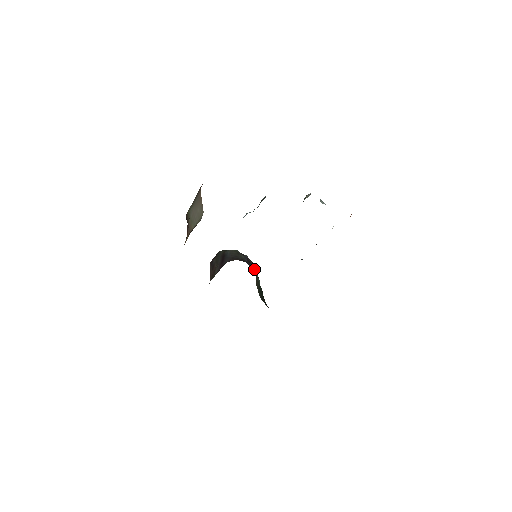
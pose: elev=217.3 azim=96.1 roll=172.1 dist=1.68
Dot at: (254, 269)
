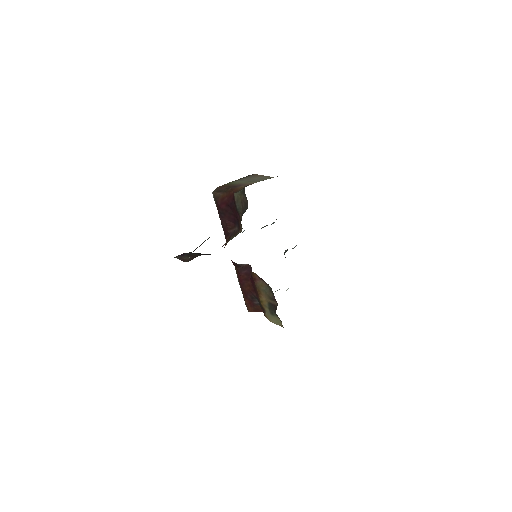
Dot at: occluded
